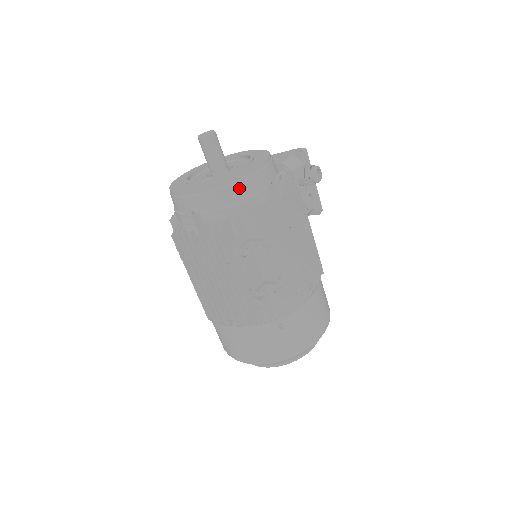
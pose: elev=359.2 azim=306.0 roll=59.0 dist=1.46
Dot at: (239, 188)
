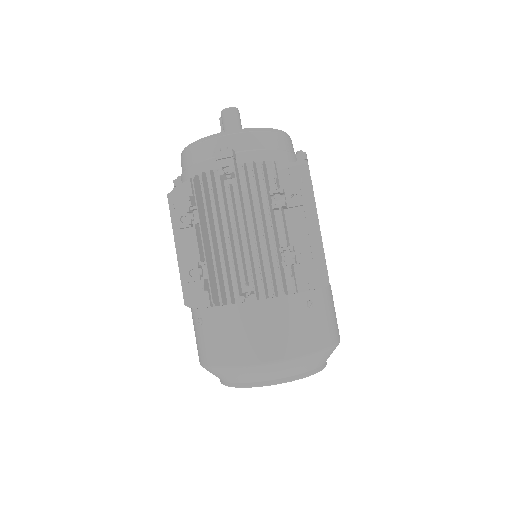
Dot at: (277, 138)
